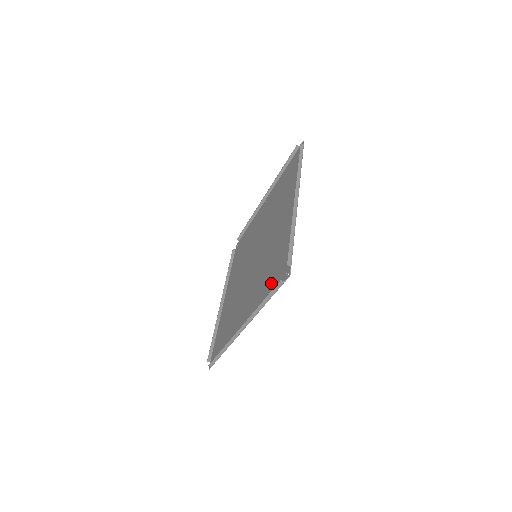
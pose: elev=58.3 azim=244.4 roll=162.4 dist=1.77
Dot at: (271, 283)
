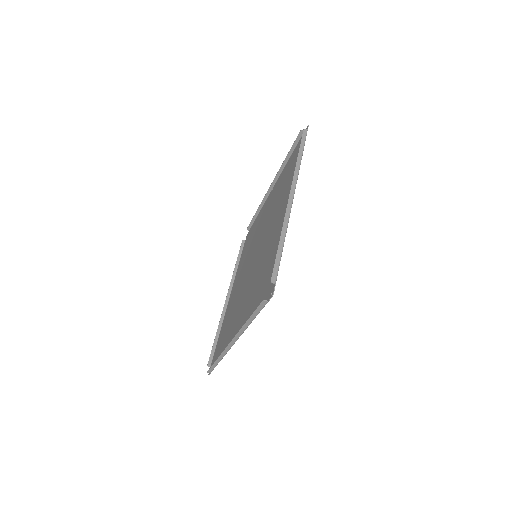
Dot at: (259, 297)
